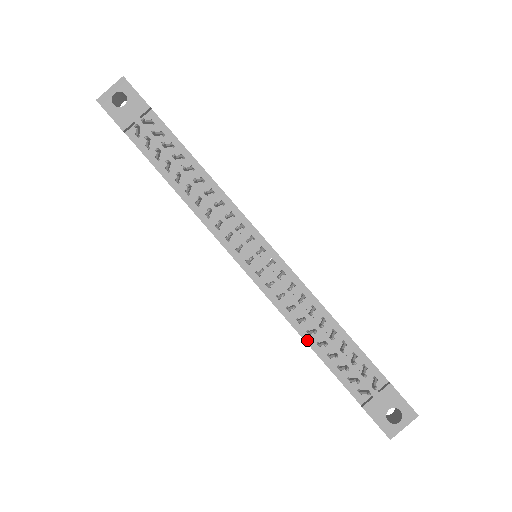
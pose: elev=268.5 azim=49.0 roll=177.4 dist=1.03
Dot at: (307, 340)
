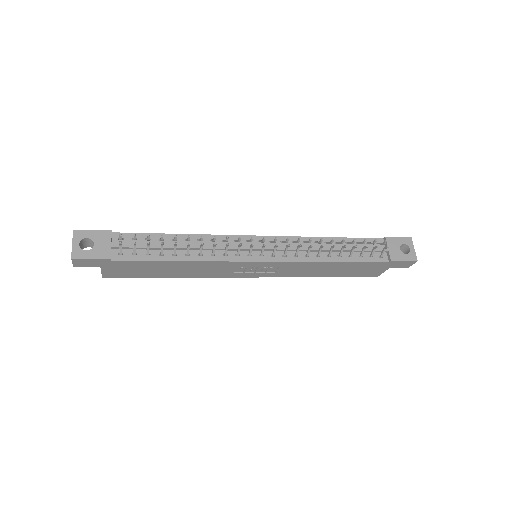
Dot at: (333, 261)
